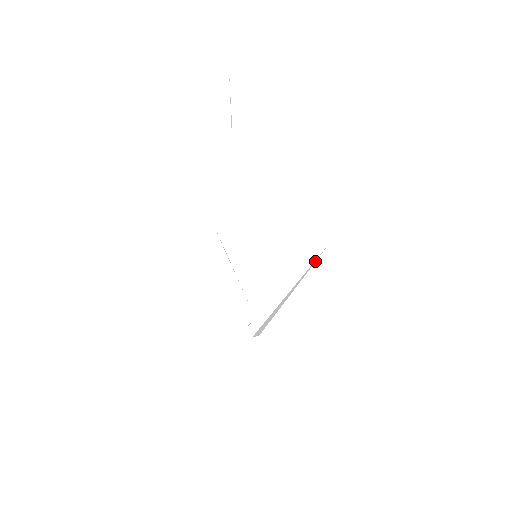
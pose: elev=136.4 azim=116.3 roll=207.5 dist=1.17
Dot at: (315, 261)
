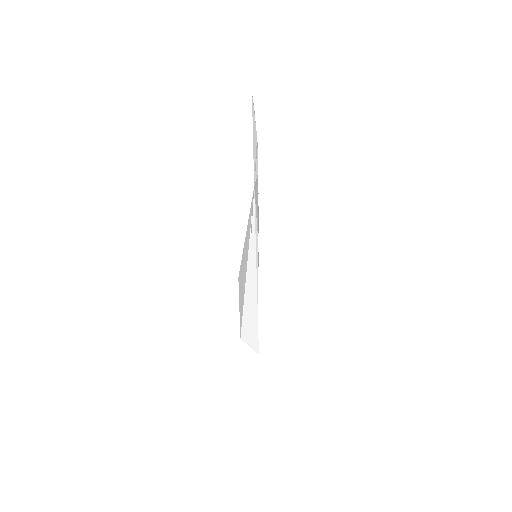
Dot at: (254, 217)
